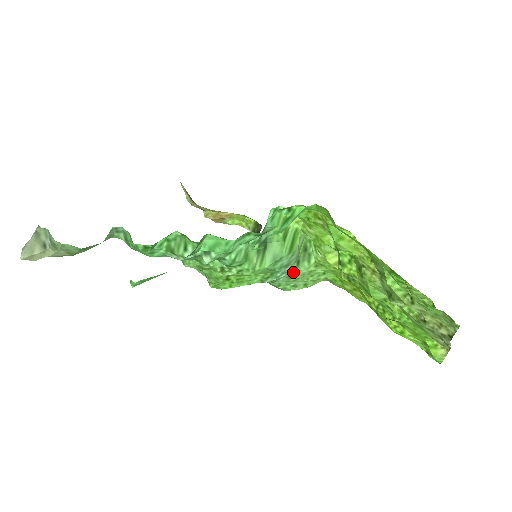
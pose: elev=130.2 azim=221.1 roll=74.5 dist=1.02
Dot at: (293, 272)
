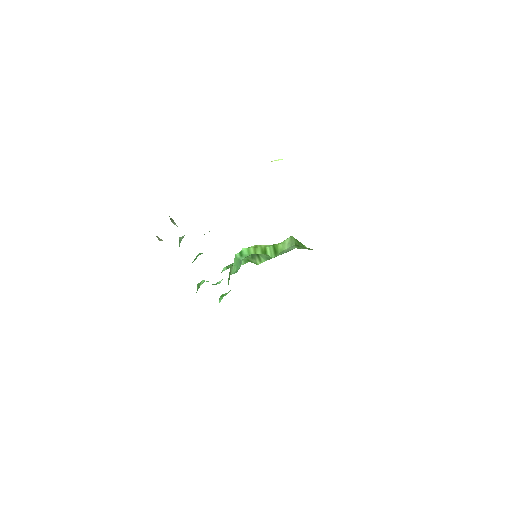
Dot at: (298, 248)
